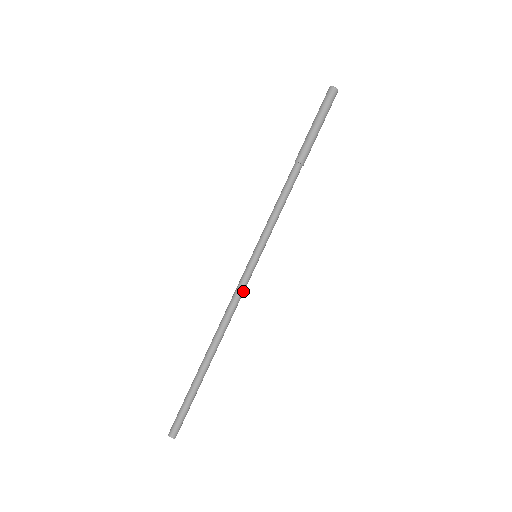
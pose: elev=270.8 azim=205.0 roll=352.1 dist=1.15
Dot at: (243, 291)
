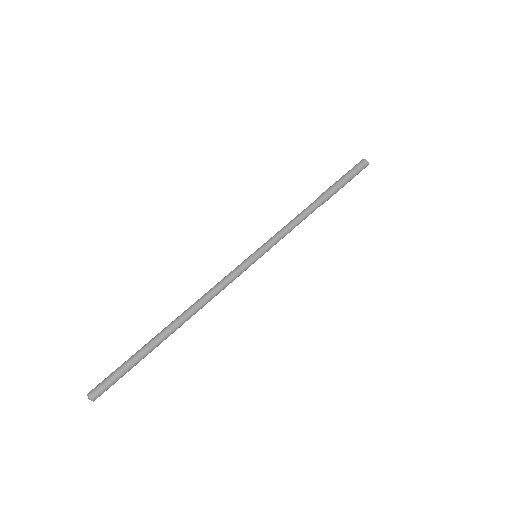
Dot at: (230, 277)
